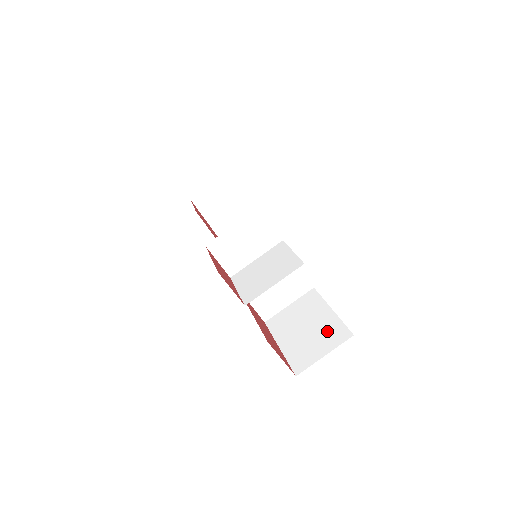
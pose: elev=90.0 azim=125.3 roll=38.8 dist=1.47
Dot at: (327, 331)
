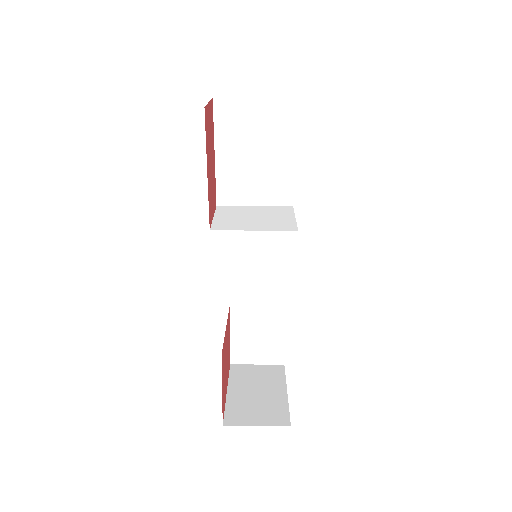
Dot at: occluded
